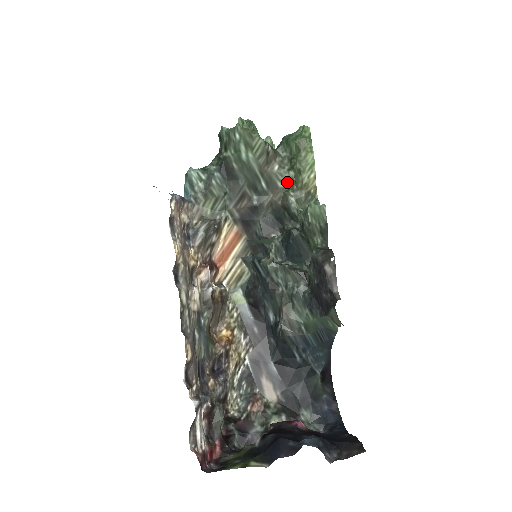
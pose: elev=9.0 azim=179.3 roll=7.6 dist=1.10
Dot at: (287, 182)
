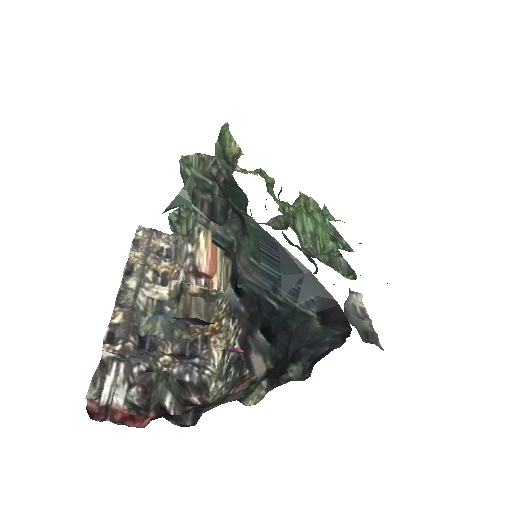
Dot at: occluded
